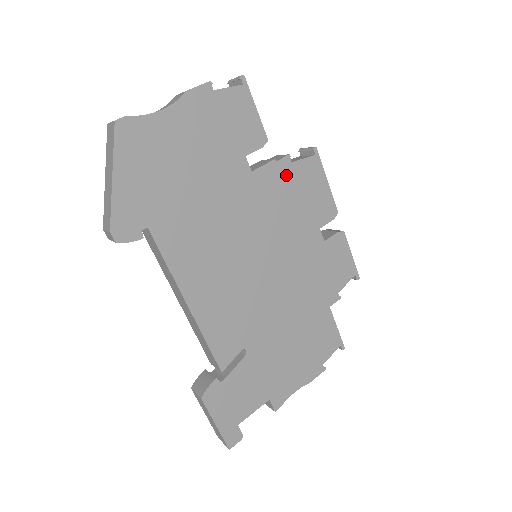
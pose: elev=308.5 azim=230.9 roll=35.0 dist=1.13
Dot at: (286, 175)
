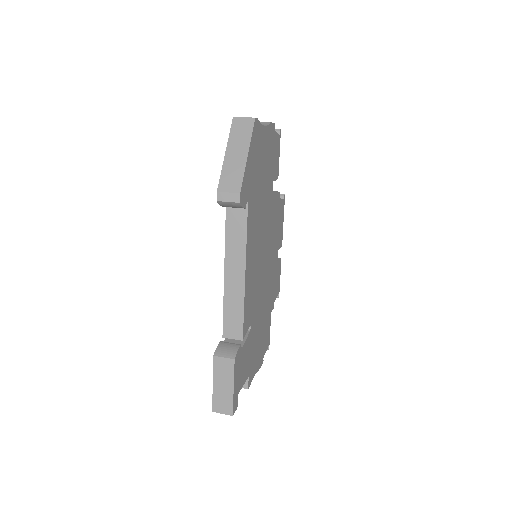
Dot at: (278, 205)
